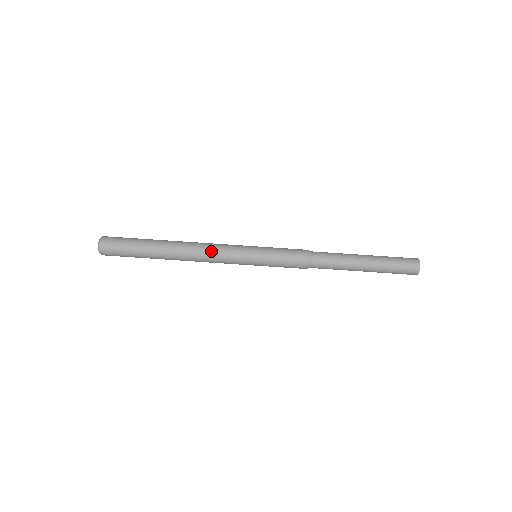
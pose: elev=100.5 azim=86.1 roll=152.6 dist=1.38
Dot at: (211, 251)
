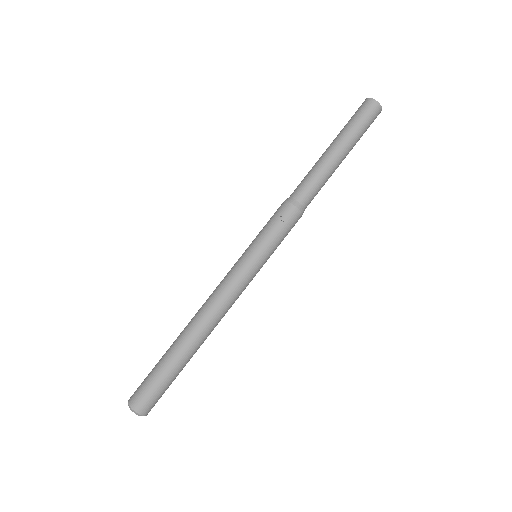
Dot at: (225, 302)
